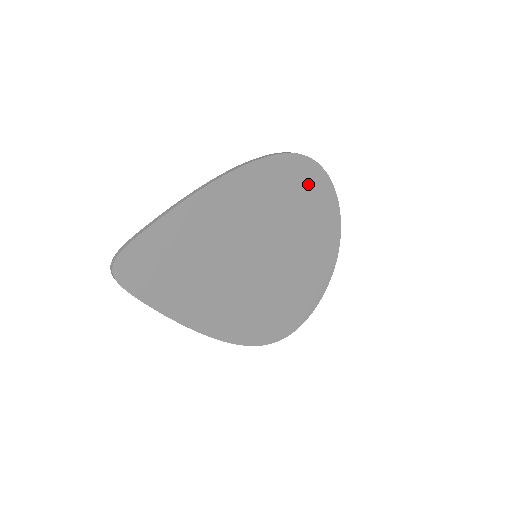
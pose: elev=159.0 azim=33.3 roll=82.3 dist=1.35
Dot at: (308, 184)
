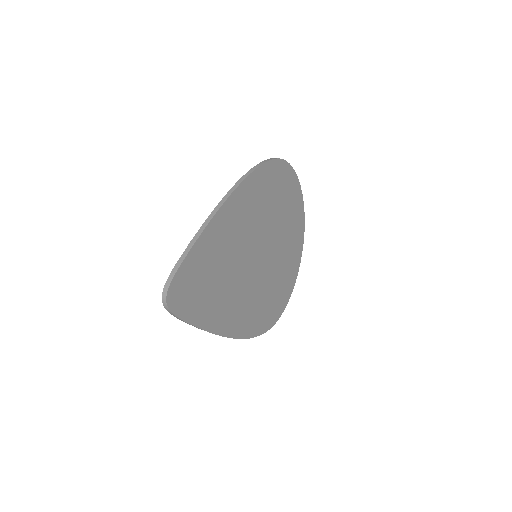
Dot at: (284, 183)
